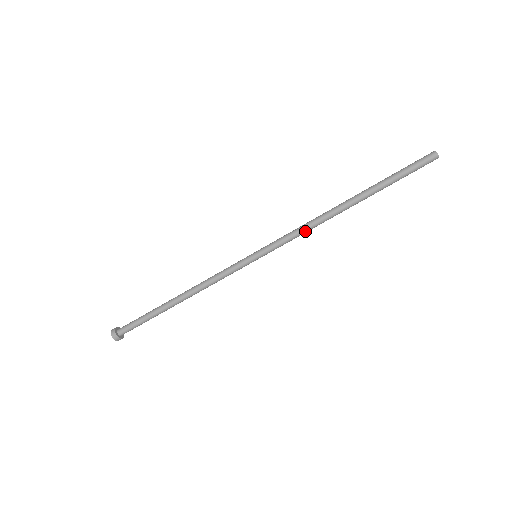
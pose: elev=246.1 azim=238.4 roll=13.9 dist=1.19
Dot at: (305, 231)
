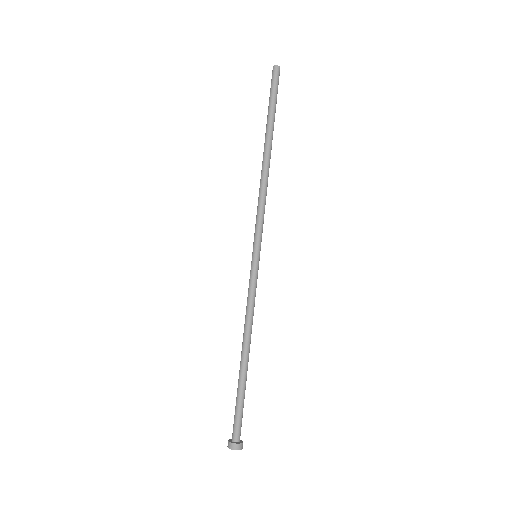
Dot at: (265, 200)
